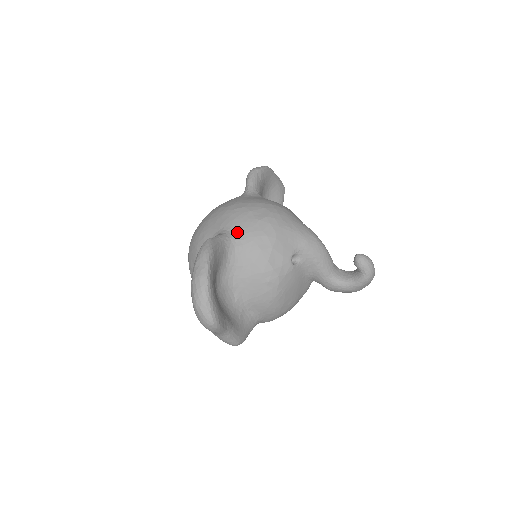
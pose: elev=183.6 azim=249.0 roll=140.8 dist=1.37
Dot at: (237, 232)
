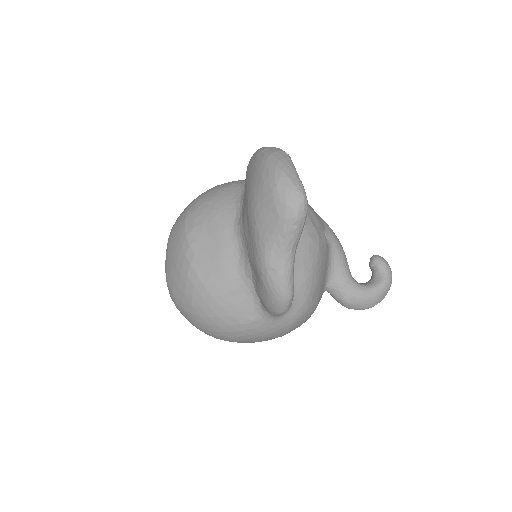
Dot at: occluded
